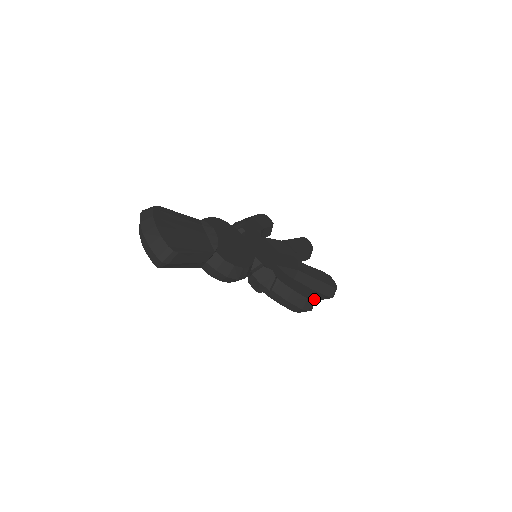
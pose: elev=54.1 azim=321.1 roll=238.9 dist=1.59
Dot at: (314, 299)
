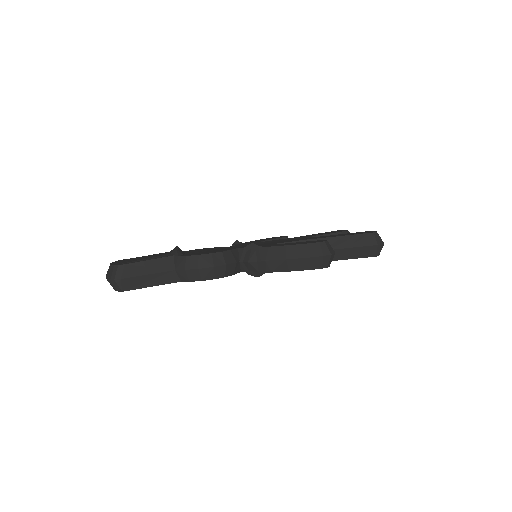
Dot at: (322, 242)
